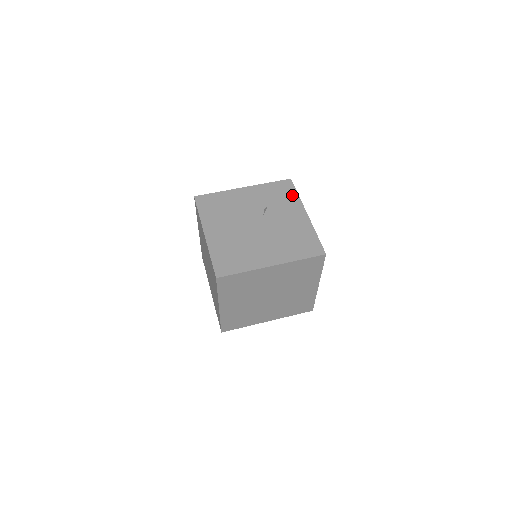
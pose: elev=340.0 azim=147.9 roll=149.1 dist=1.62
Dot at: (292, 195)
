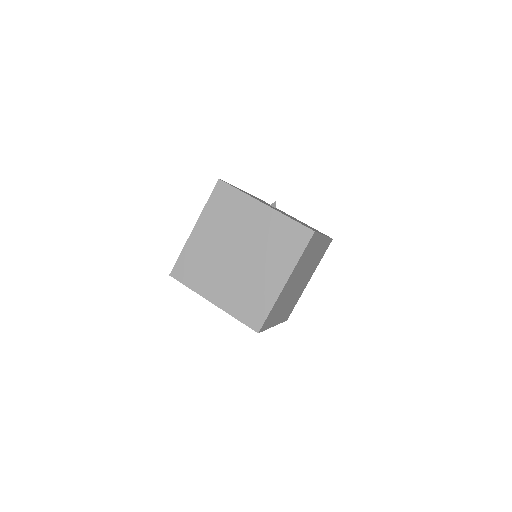
Dot at: occluded
